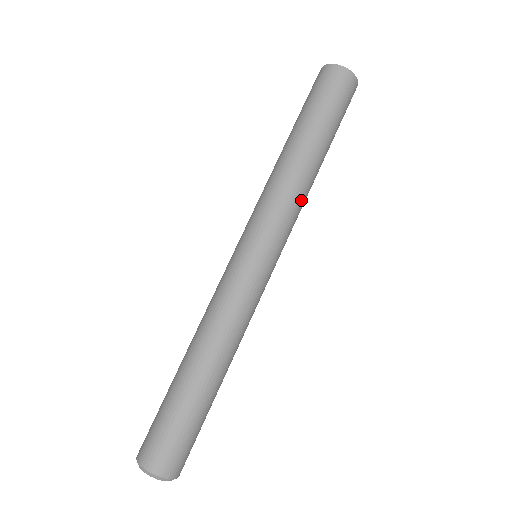
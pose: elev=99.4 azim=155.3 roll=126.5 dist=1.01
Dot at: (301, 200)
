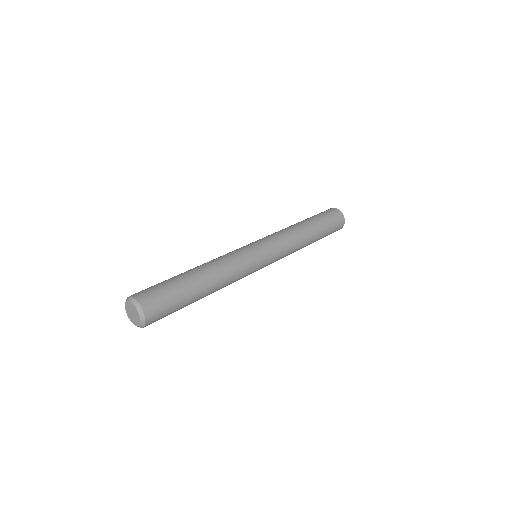
Dot at: (287, 232)
